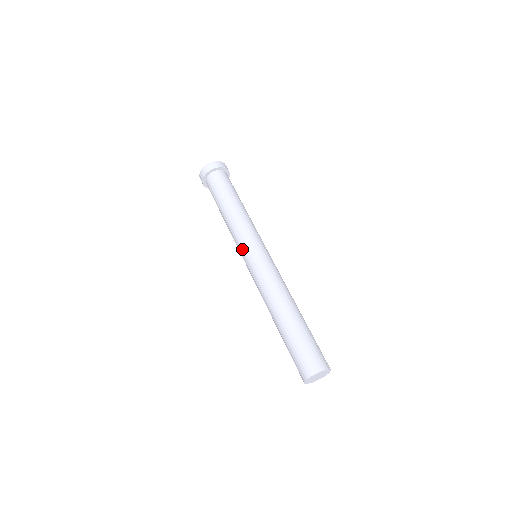
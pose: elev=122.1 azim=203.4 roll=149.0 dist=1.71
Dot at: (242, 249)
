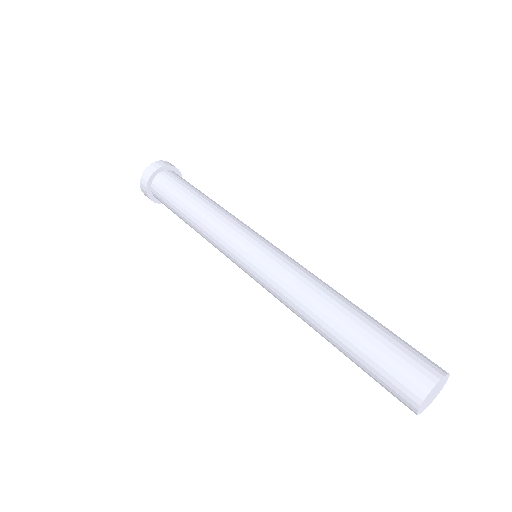
Dot at: occluded
